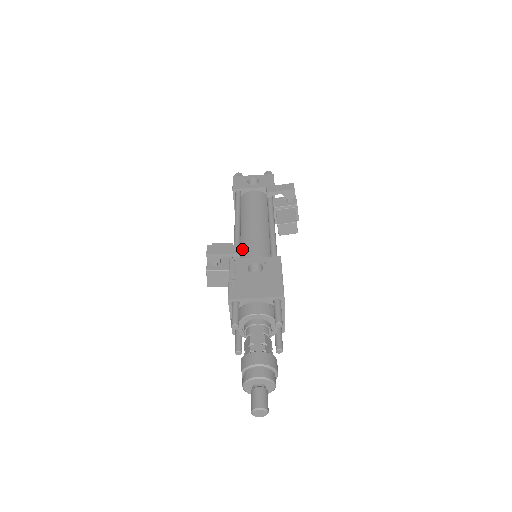
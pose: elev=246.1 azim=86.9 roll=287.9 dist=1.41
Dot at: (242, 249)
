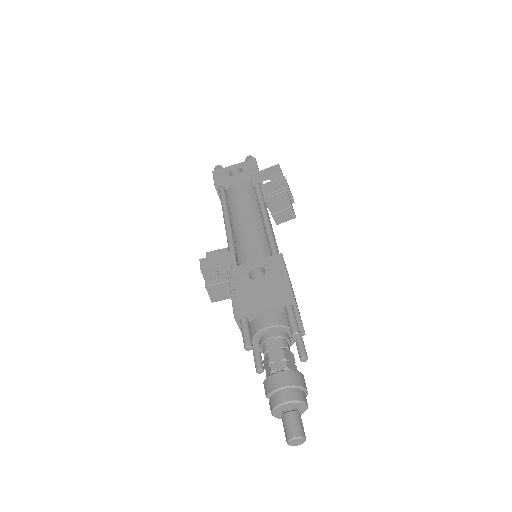
Dot at: (239, 253)
